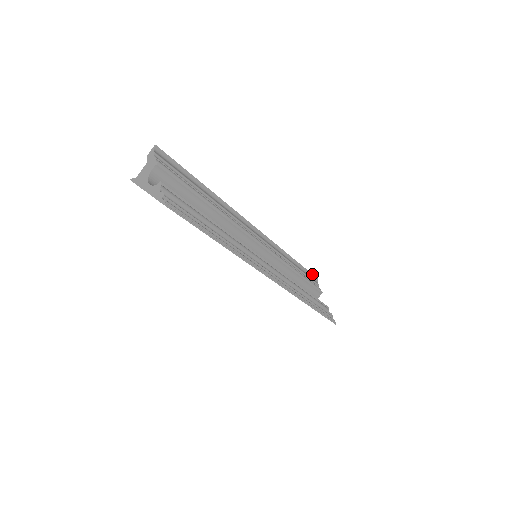
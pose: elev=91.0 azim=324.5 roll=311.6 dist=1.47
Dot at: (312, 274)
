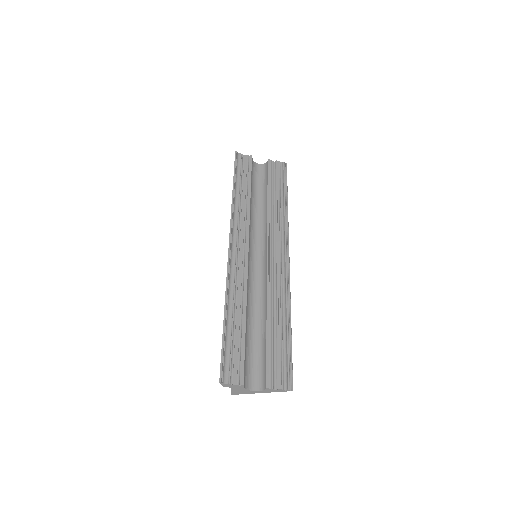
Dot at: (235, 161)
